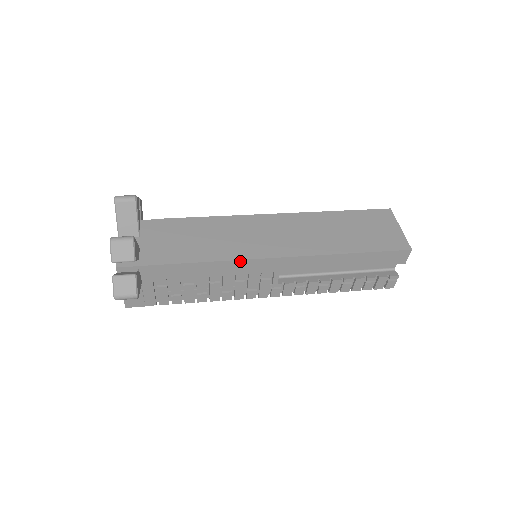
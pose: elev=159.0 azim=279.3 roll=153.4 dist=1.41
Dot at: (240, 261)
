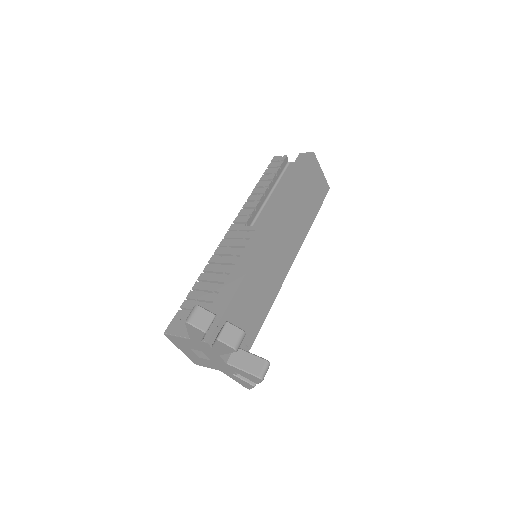
Dot at: (279, 288)
